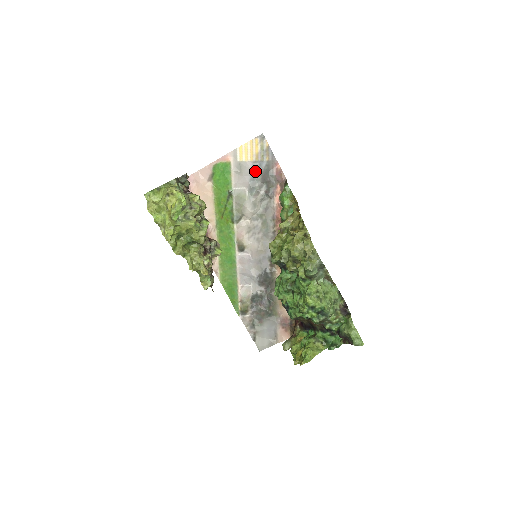
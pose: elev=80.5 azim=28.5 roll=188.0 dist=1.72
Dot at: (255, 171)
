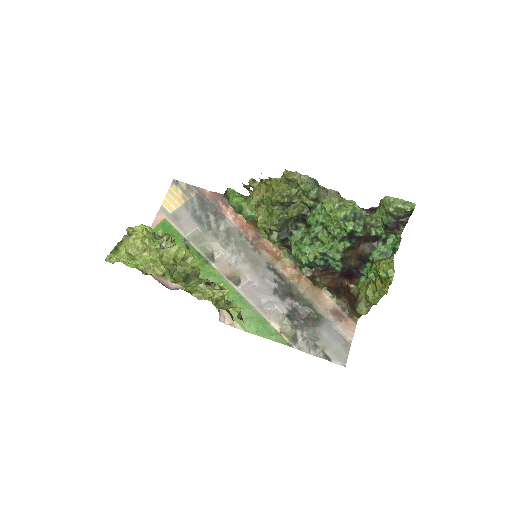
Dot at: (192, 210)
